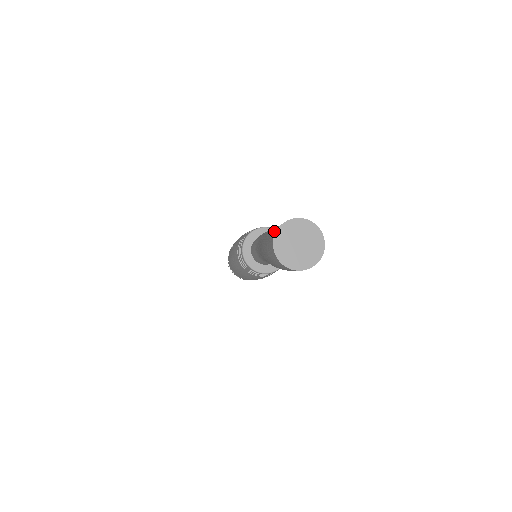
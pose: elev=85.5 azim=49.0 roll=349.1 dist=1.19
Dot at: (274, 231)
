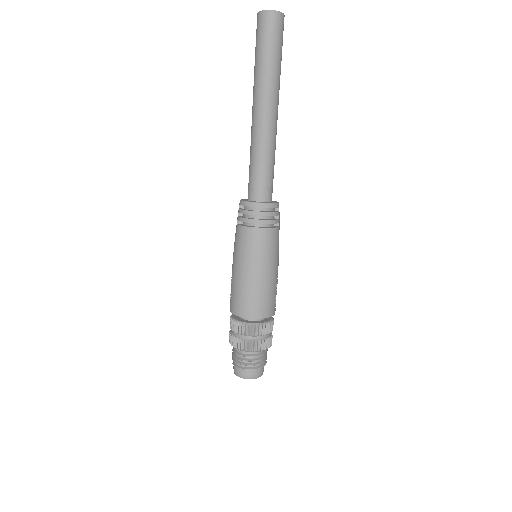
Dot at: occluded
